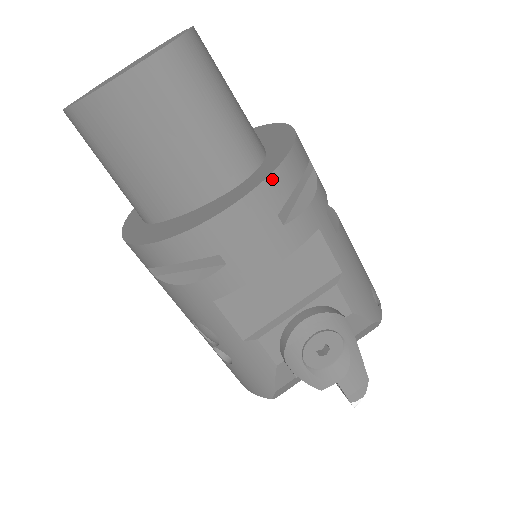
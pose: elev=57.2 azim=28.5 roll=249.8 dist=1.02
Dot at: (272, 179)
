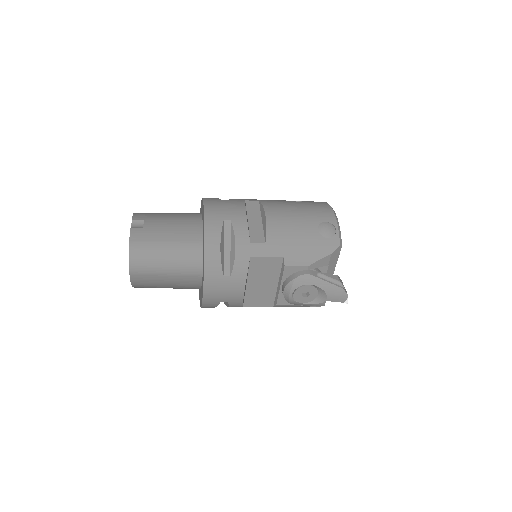
Dot at: (207, 269)
